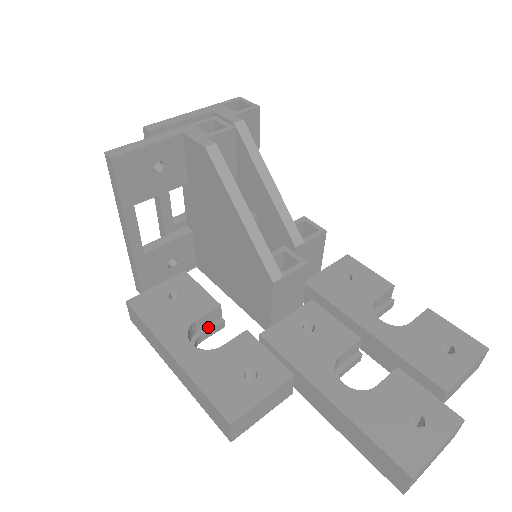
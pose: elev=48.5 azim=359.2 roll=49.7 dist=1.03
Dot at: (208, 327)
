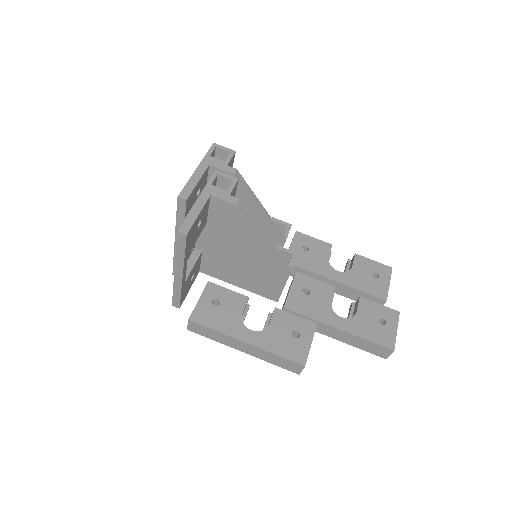
Dot at: (244, 314)
